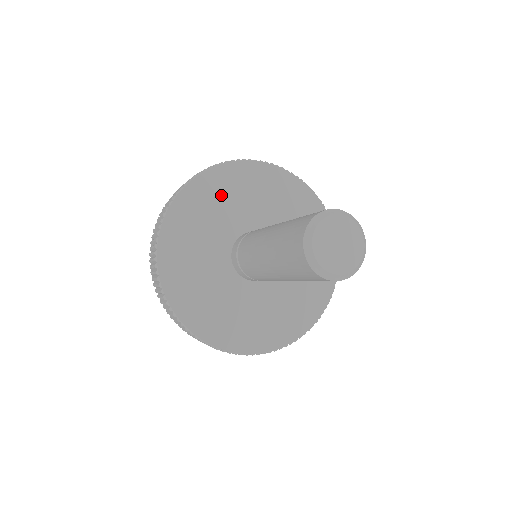
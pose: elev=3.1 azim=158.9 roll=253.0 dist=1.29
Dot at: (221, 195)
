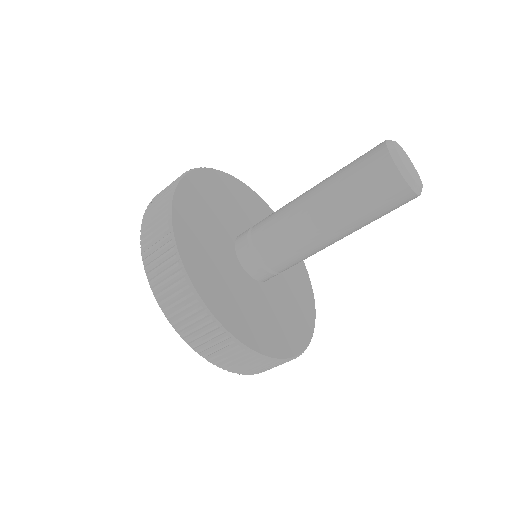
Dot at: (213, 194)
